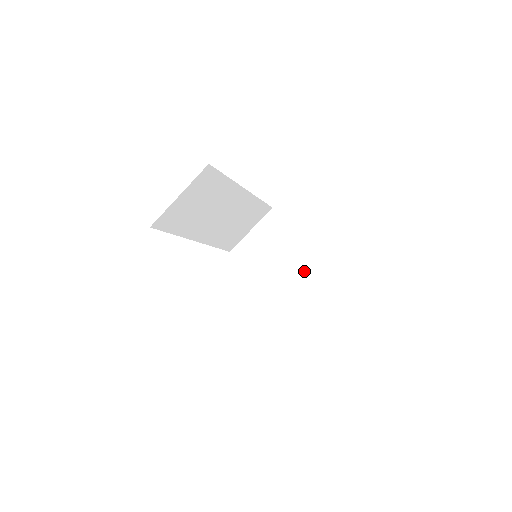
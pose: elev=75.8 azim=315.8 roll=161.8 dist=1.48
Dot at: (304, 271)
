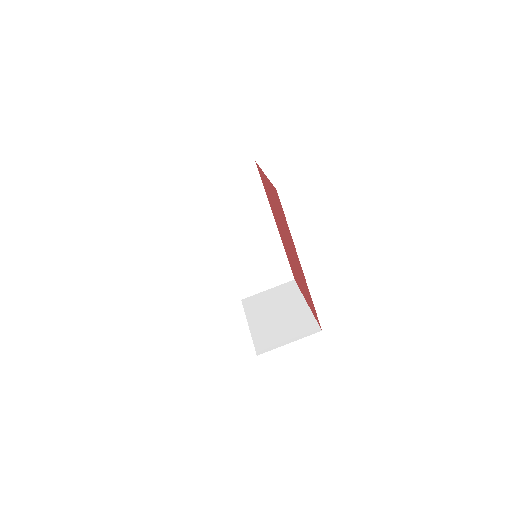
Dot at: (294, 320)
